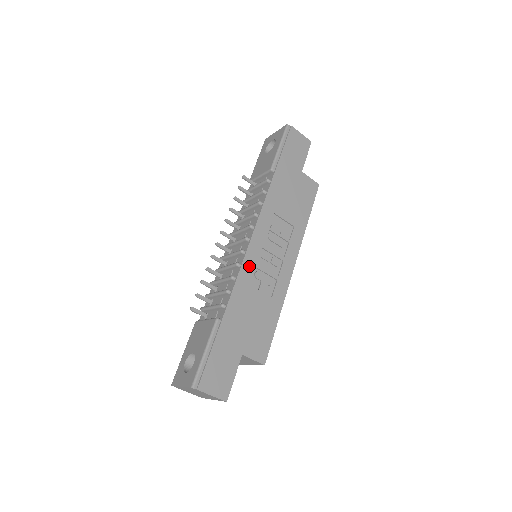
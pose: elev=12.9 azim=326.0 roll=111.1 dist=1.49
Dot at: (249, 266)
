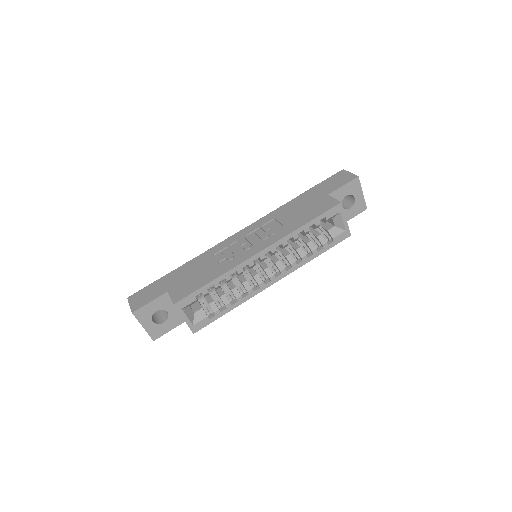
Dot at: (223, 245)
